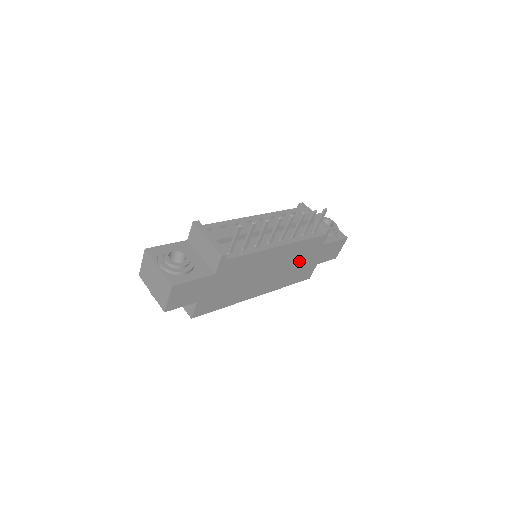
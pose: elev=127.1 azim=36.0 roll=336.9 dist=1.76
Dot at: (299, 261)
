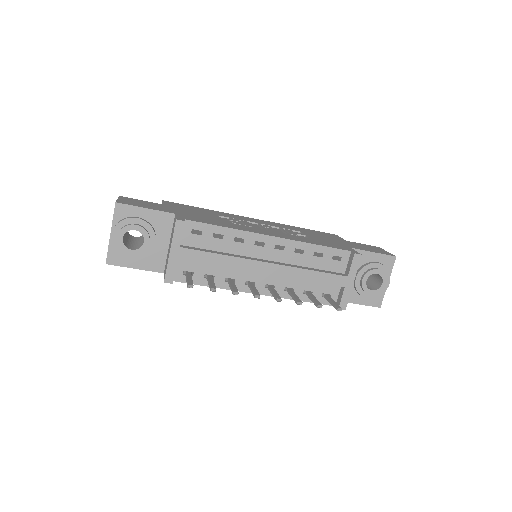
Dot at: occluded
